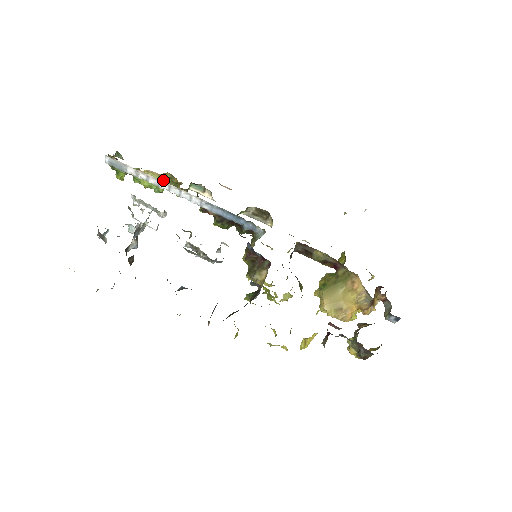
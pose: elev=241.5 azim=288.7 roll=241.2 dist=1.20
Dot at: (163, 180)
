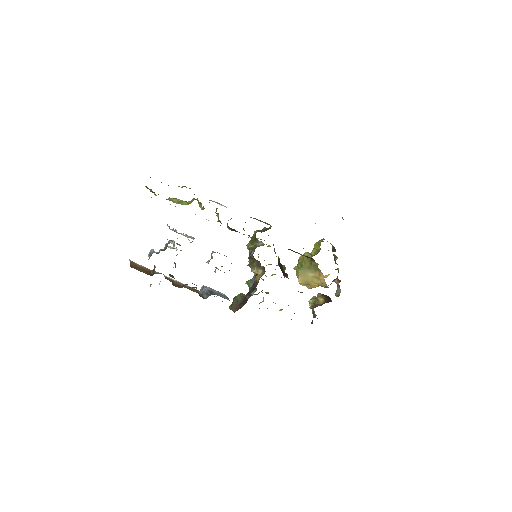
Dot at: (190, 203)
